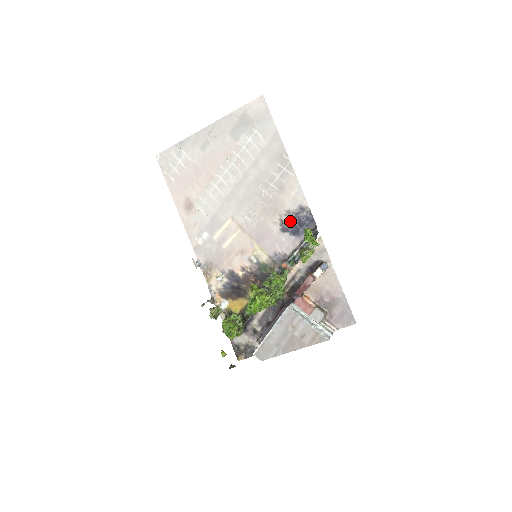
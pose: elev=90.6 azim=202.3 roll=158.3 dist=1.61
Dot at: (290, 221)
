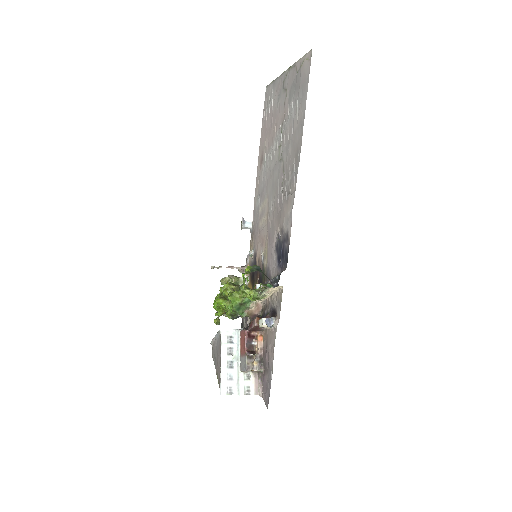
Dot at: (281, 243)
